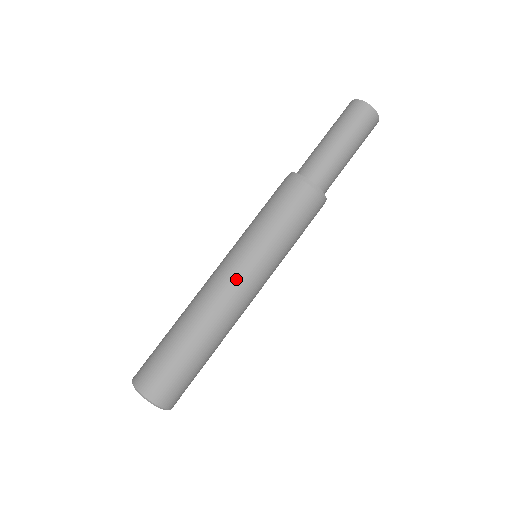
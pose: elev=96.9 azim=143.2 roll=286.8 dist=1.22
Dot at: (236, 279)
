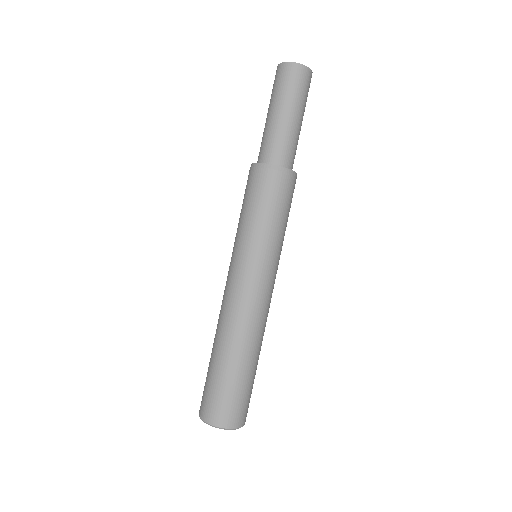
Dot at: (253, 289)
